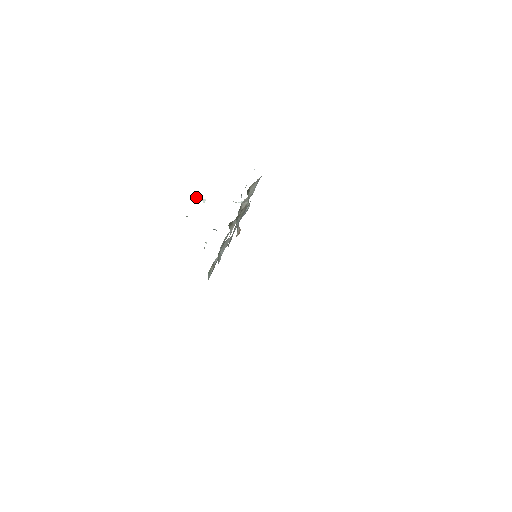
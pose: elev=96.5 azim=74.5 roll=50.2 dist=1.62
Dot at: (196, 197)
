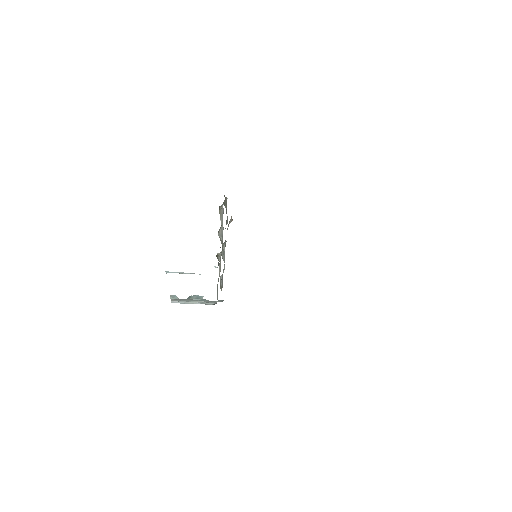
Dot at: occluded
